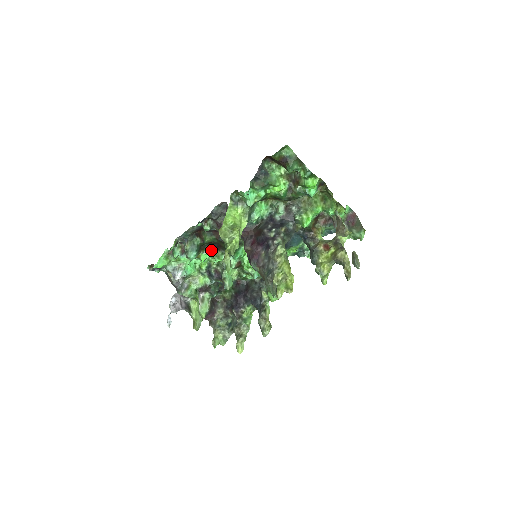
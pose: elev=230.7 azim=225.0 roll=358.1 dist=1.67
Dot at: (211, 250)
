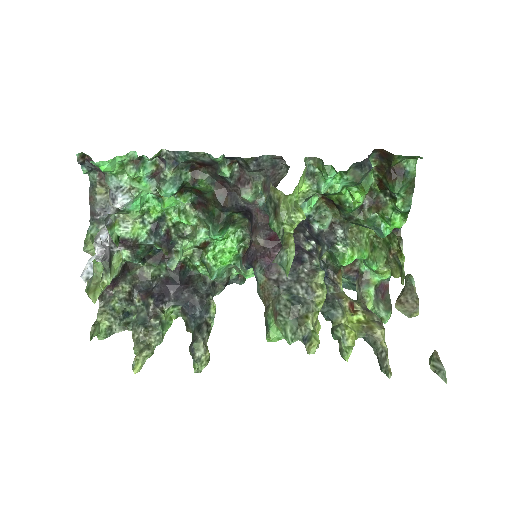
Dot at: occluded
